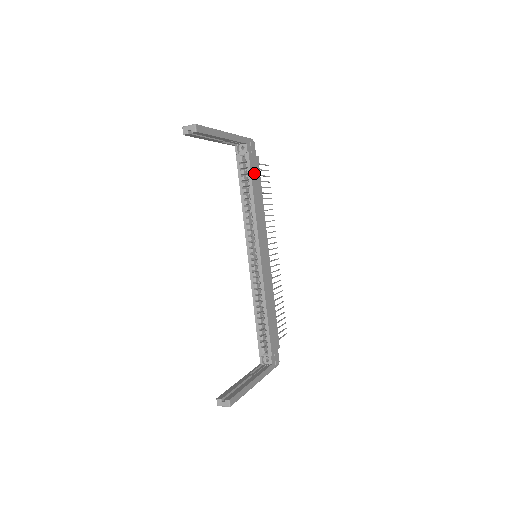
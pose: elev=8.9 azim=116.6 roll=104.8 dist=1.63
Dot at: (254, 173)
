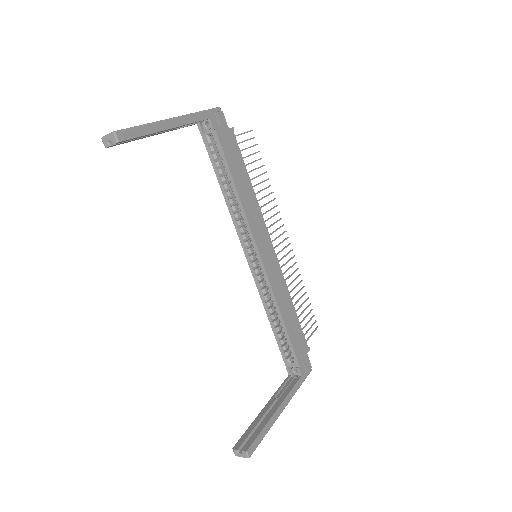
Dot at: (230, 153)
